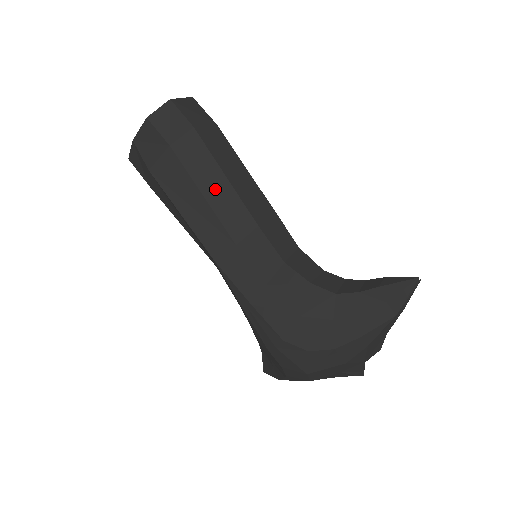
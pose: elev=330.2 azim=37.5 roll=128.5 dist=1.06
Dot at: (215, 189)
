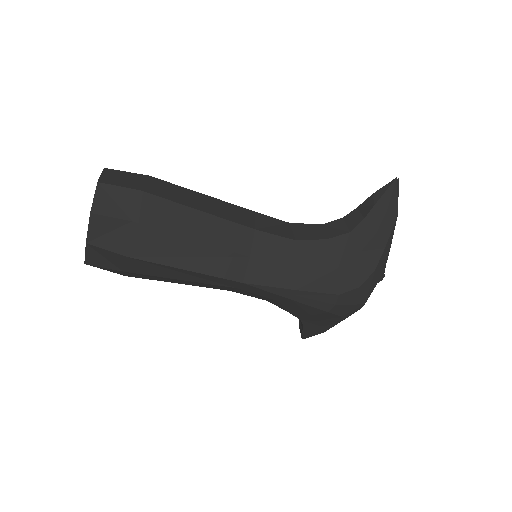
Dot at: (200, 227)
